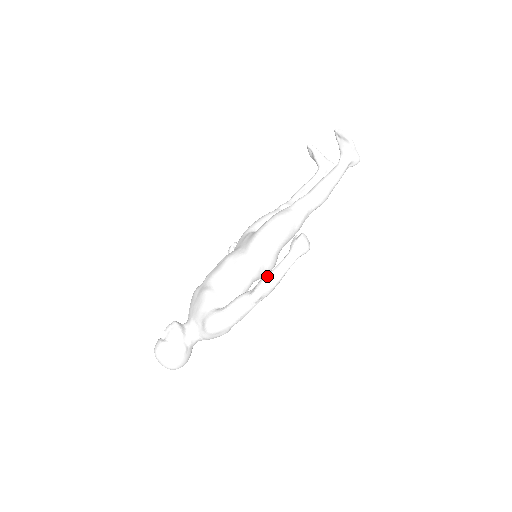
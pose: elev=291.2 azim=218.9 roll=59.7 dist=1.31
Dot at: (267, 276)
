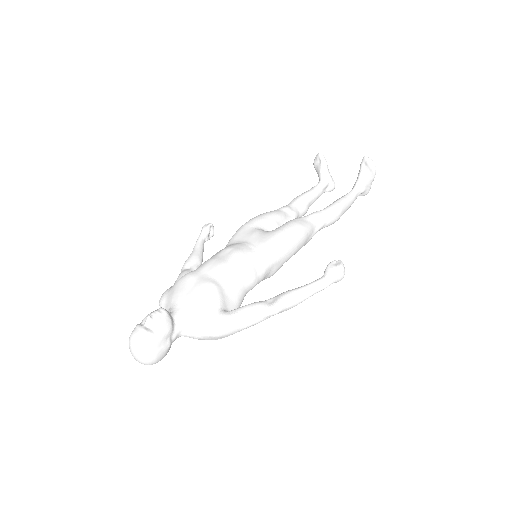
Dot at: (294, 293)
